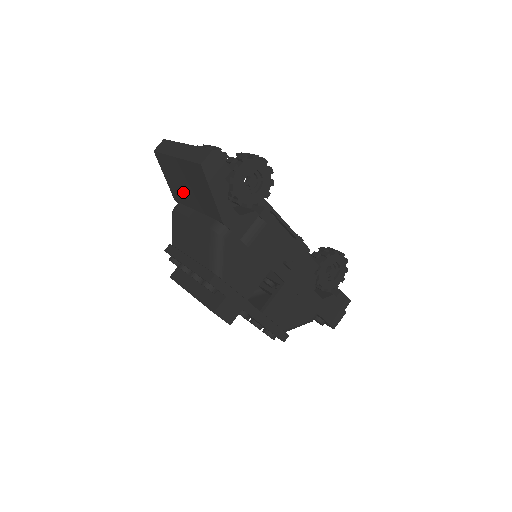
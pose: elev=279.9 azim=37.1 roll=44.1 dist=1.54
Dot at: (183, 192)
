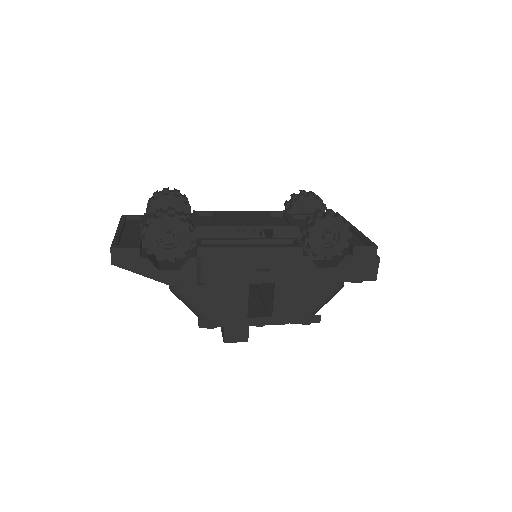
Dot at: occluded
